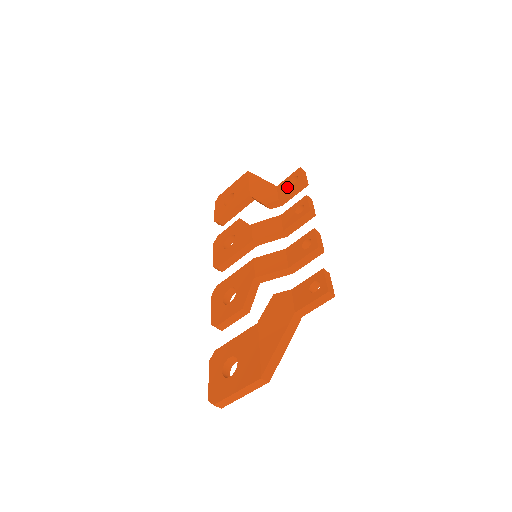
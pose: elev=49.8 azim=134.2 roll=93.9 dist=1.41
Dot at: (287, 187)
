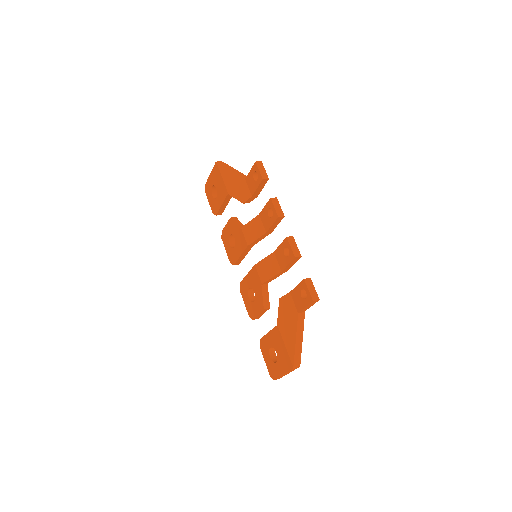
Dot at: (253, 184)
